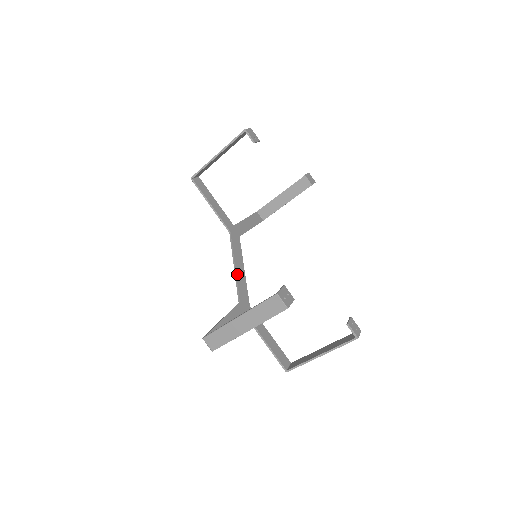
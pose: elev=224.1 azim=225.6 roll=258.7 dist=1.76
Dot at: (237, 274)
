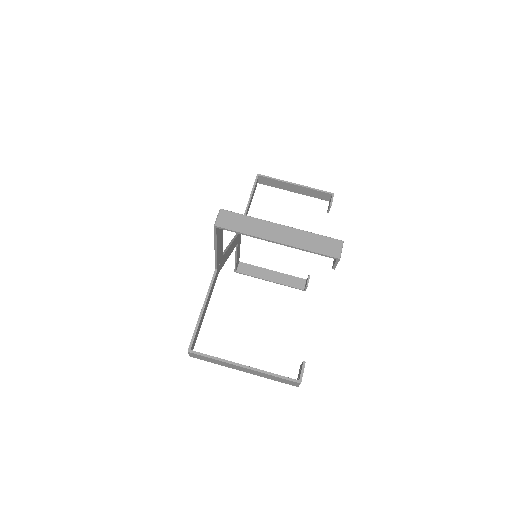
Dot at: (230, 247)
